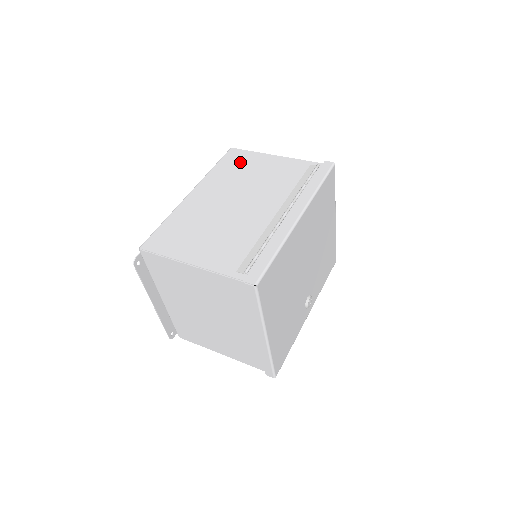
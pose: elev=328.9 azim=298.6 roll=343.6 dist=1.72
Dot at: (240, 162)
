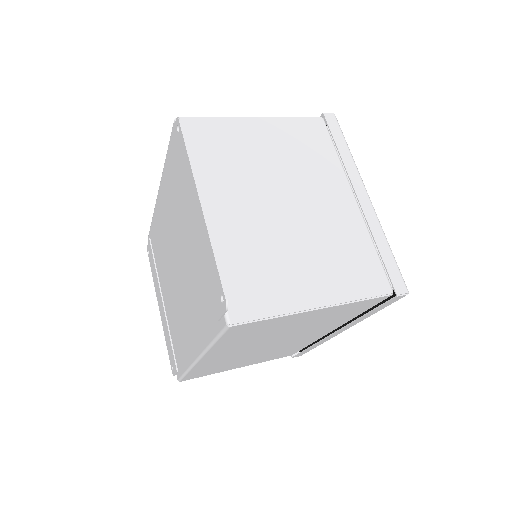
Dot at: occluded
